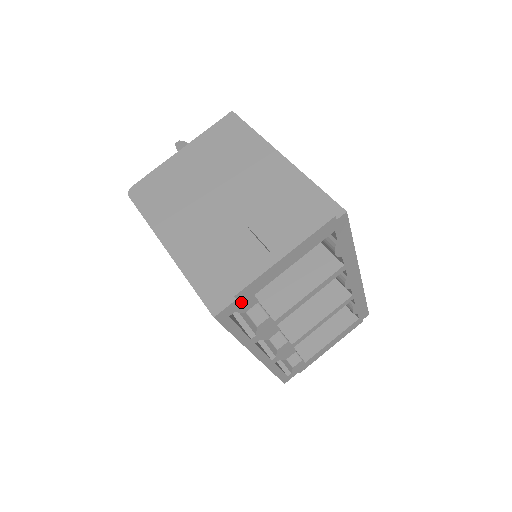
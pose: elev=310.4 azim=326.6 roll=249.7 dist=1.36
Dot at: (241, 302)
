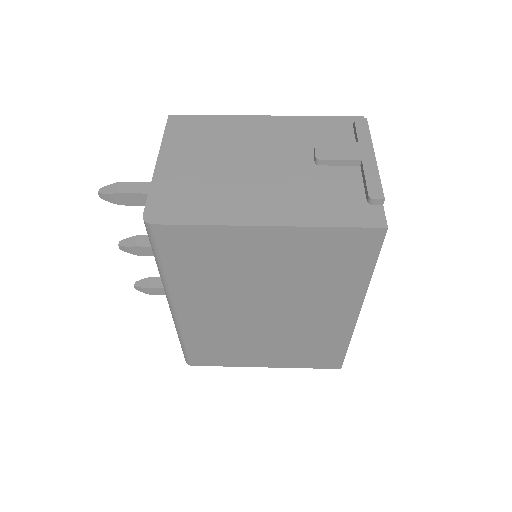
Dot at: occluded
